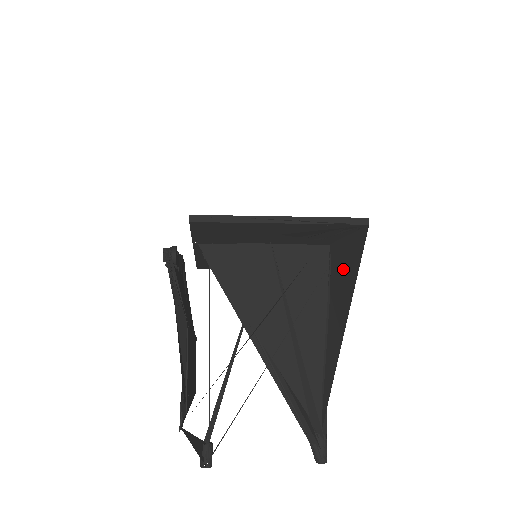
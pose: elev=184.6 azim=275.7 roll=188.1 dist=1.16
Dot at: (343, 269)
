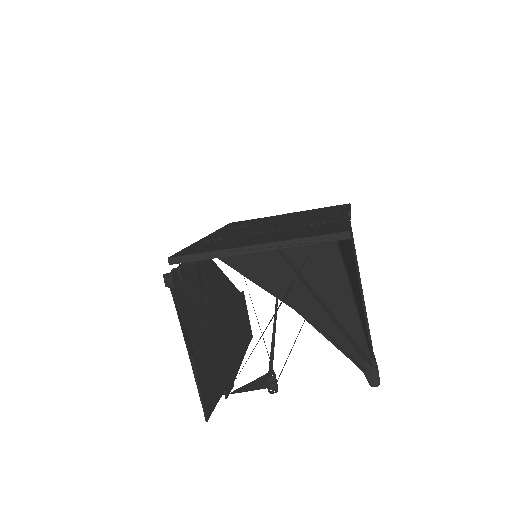
Dot at: (347, 258)
